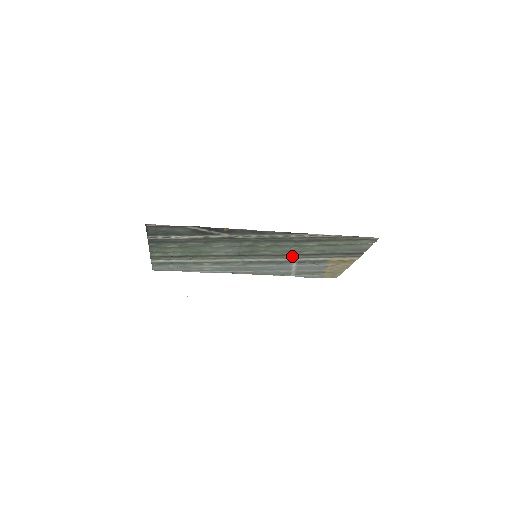
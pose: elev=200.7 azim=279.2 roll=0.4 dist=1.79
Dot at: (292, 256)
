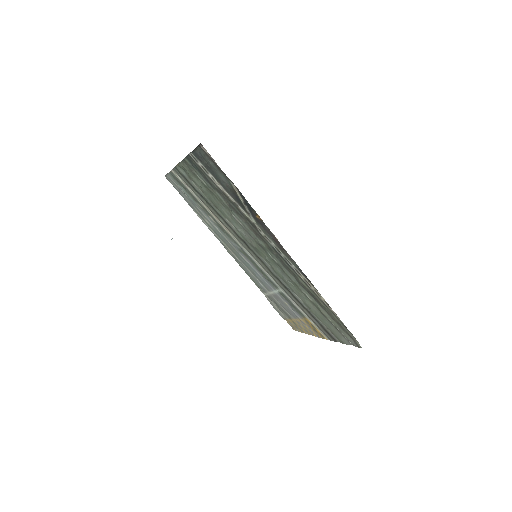
Dot at: (283, 286)
